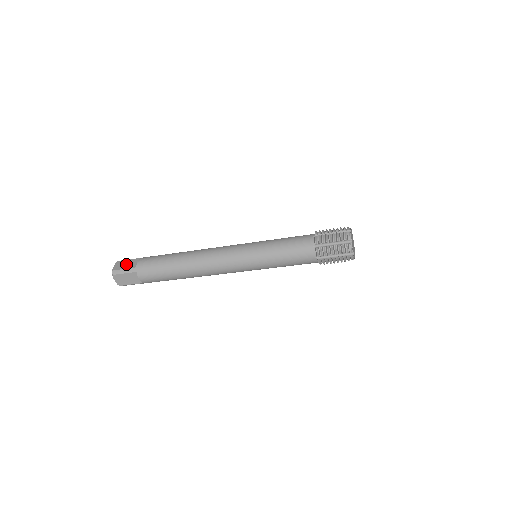
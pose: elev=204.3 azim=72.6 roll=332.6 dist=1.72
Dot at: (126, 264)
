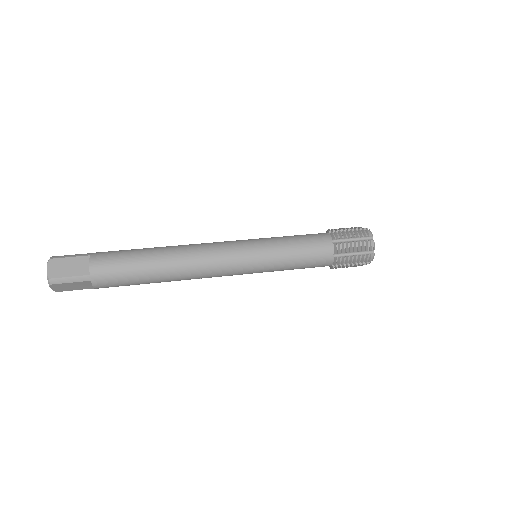
Dot at: (68, 267)
